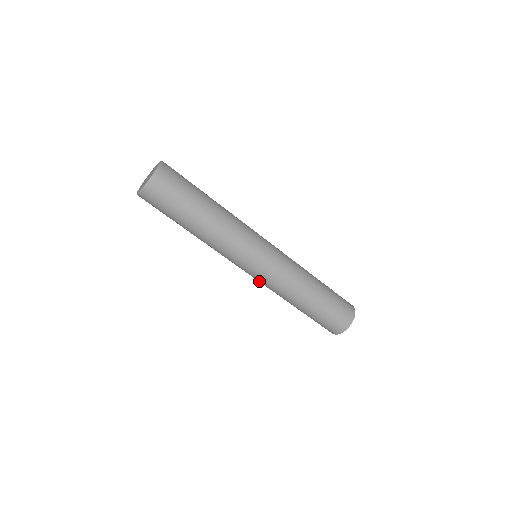
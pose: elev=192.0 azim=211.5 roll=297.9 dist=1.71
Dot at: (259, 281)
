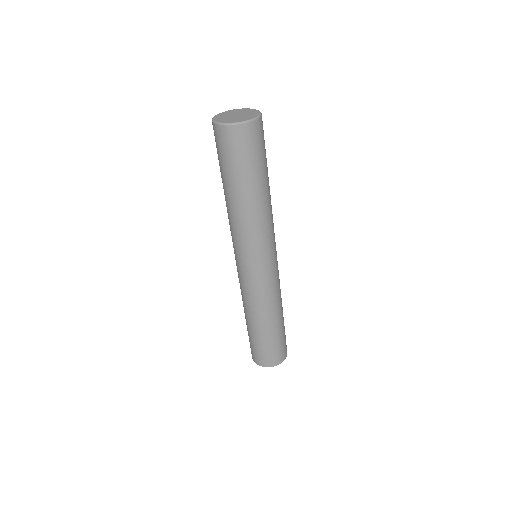
Dot at: (241, 279)
